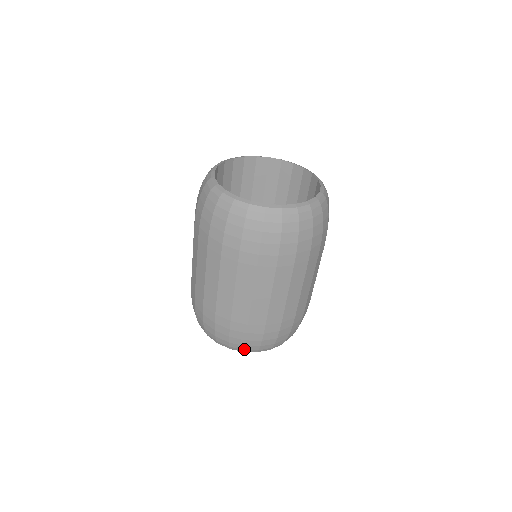
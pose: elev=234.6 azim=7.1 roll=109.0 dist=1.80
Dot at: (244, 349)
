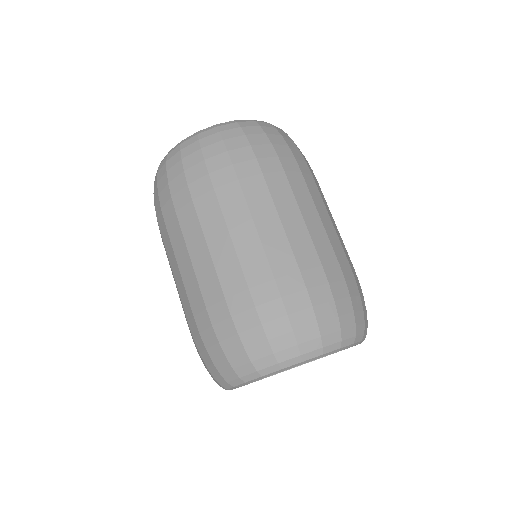
Dot at: (320, 335)
